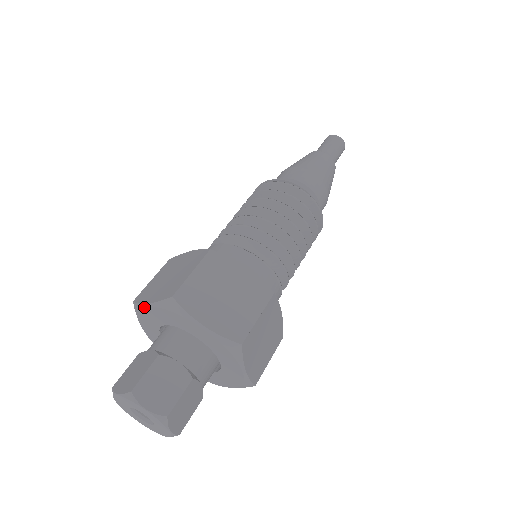
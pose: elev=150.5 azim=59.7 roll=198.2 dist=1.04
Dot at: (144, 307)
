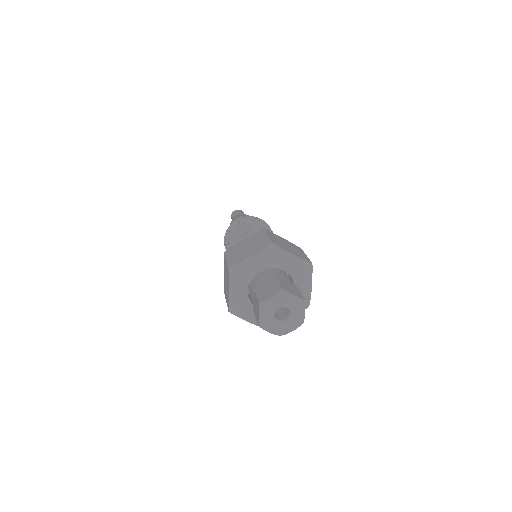
Dot at: (247, 261)
